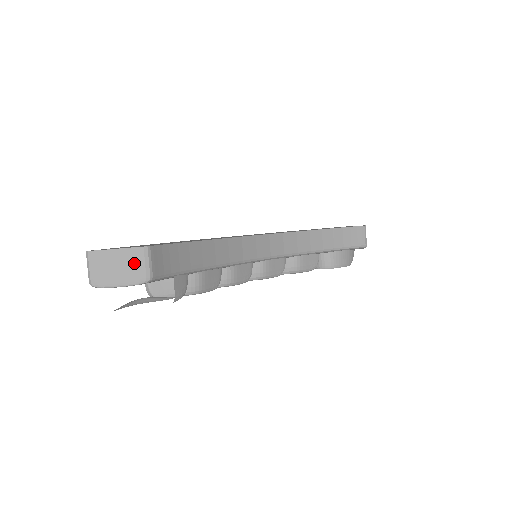
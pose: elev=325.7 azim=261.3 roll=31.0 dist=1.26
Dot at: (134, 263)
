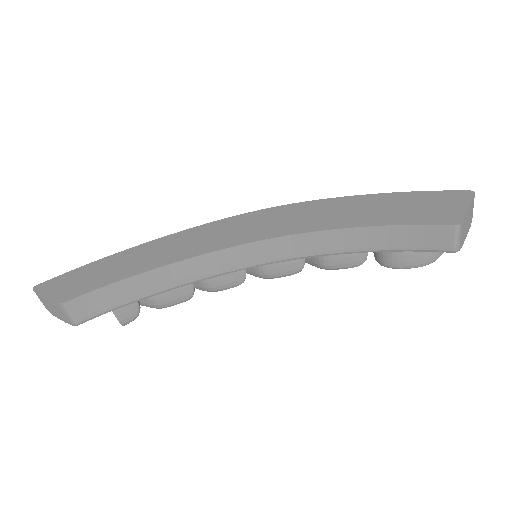
Dot at: (60, 311)
